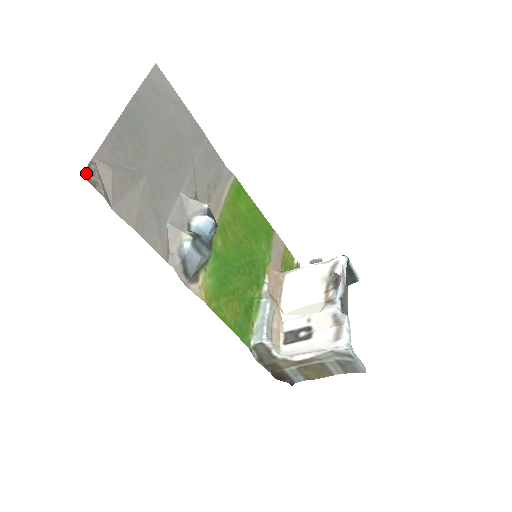
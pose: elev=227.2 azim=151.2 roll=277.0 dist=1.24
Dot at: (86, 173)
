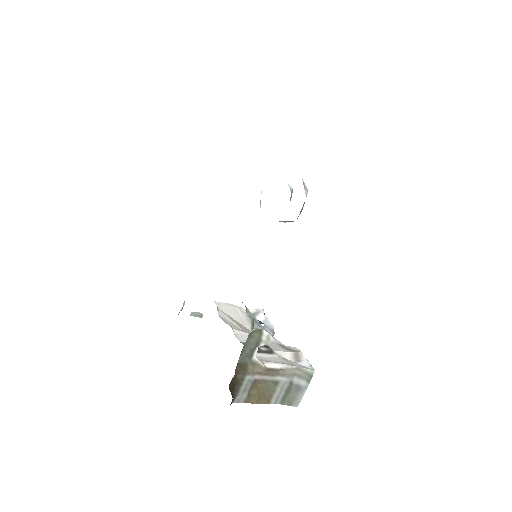
Dot at: occluded
